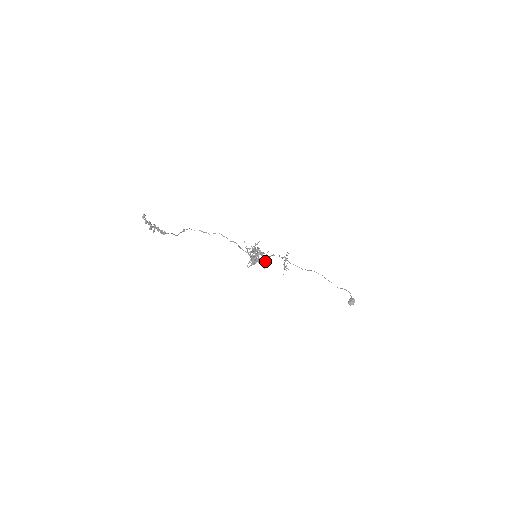
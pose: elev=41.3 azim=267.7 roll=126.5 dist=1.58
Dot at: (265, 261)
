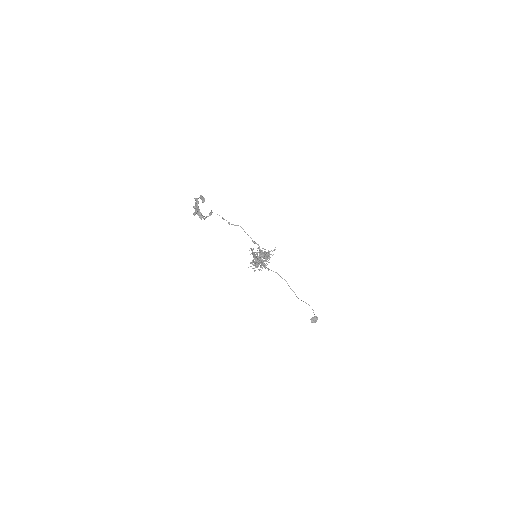
Dot at: occluded
